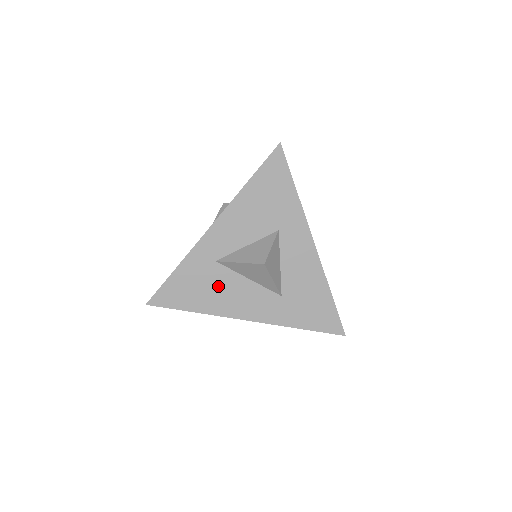
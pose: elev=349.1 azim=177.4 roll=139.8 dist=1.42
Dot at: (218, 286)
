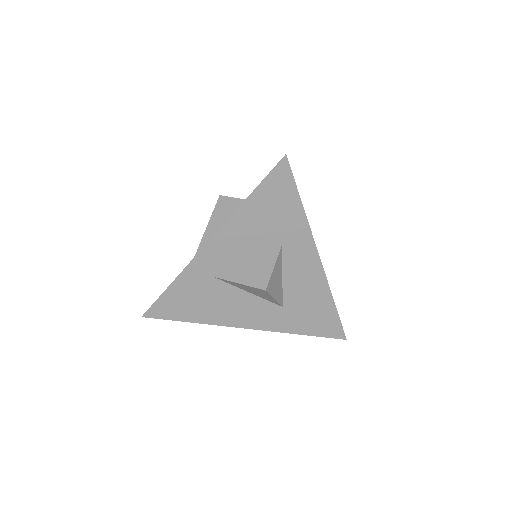
Dot at: (216, 299)
